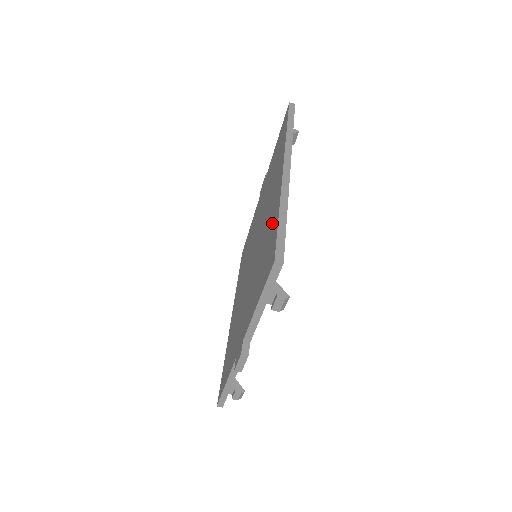
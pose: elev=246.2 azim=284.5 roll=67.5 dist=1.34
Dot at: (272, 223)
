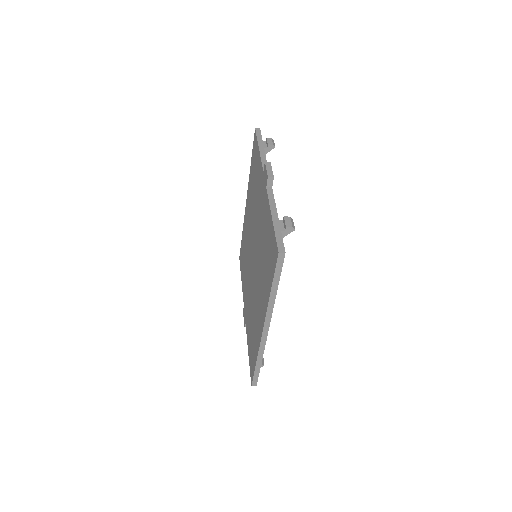
Dot at: (255, 342)
